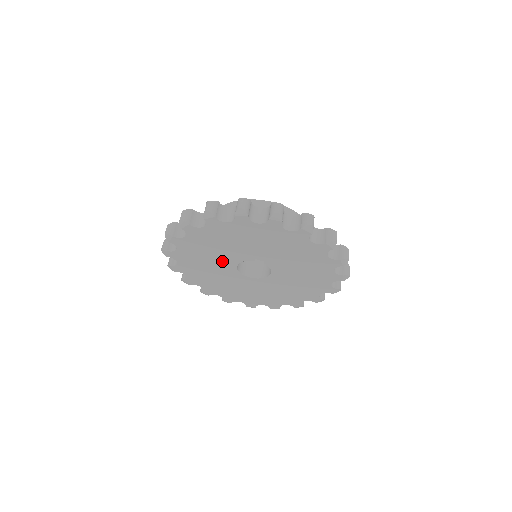
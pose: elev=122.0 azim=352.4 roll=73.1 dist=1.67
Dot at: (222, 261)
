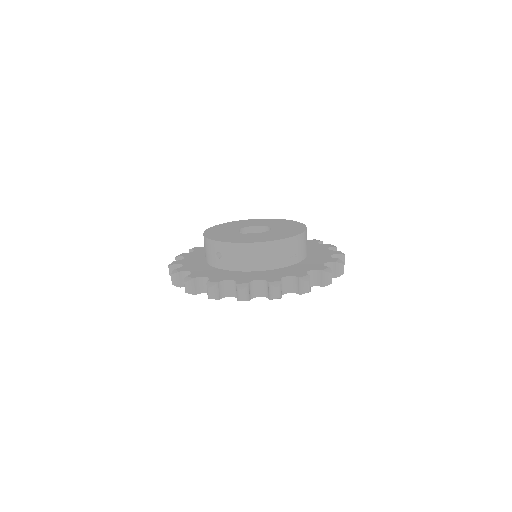
Dot at: occluded
